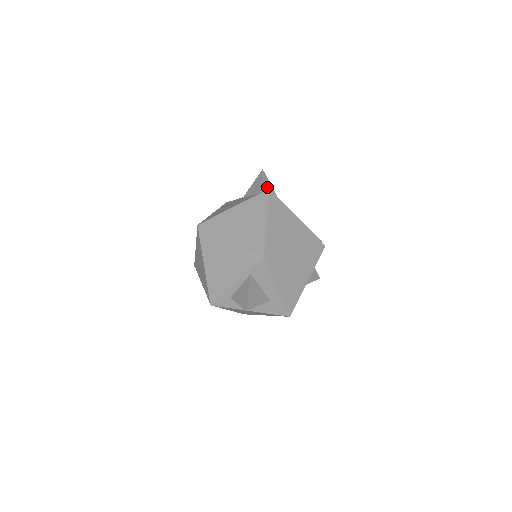
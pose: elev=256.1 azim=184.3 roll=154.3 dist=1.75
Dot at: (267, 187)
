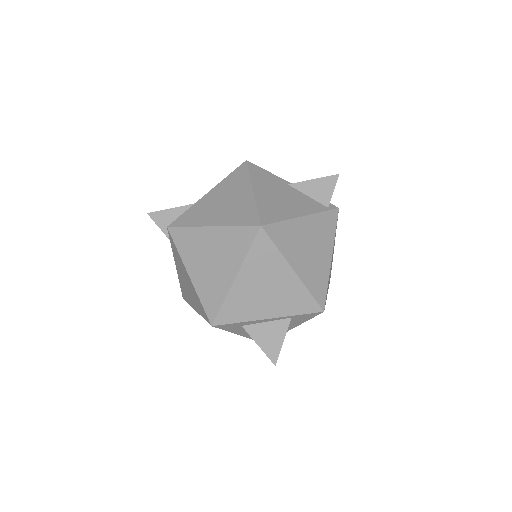
Dot at: occluded
